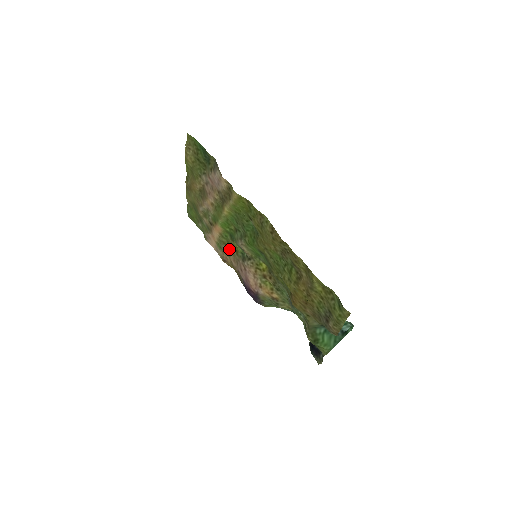
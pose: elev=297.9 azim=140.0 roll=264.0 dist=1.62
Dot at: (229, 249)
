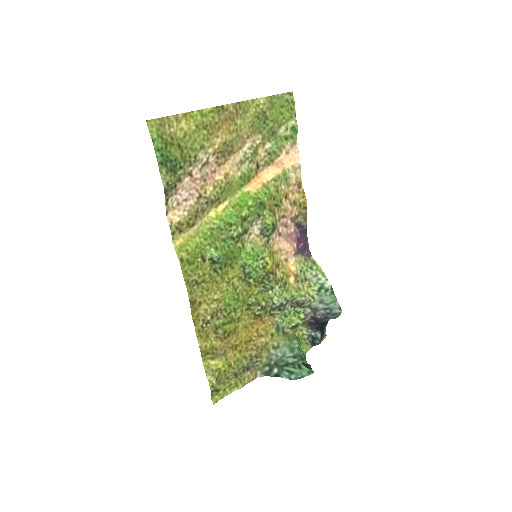
Dot at: (278, 199)
